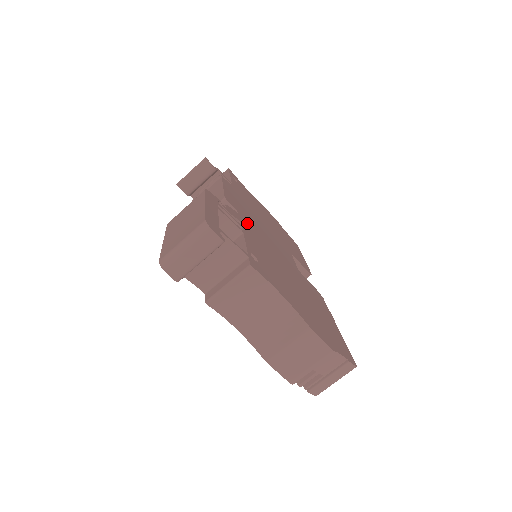
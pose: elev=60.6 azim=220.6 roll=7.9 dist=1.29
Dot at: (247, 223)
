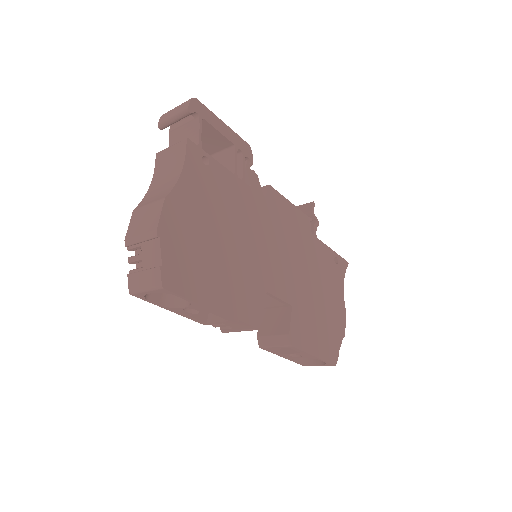
Dot at: (261, 205)
